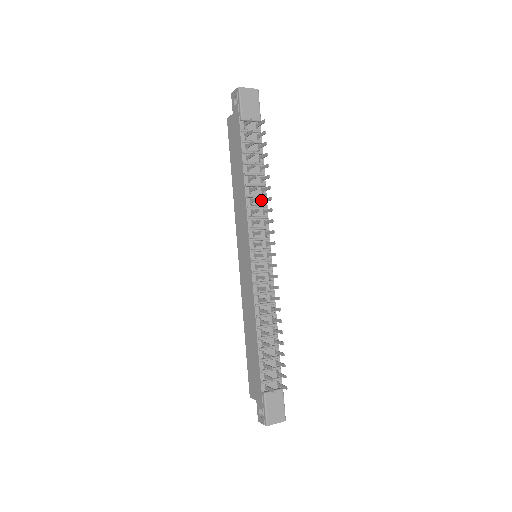
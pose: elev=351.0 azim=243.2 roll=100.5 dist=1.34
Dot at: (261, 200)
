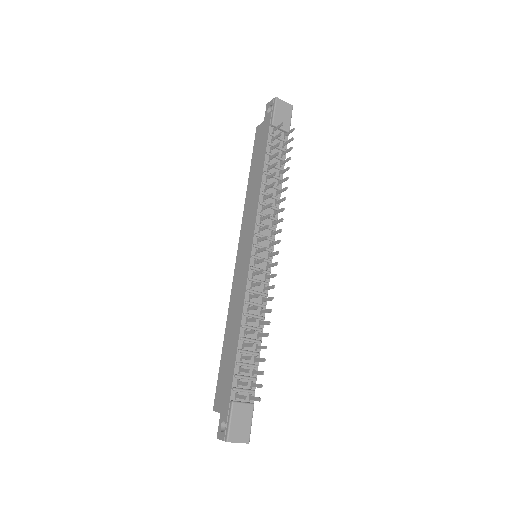
Dot at: (274, 202)
